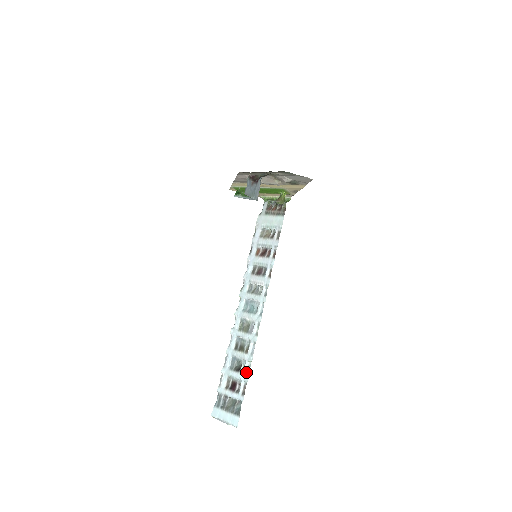
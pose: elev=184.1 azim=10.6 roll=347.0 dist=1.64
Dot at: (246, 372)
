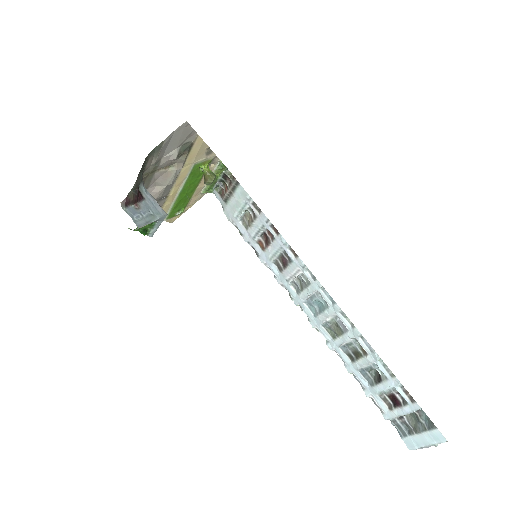
Dot at: (388, 375)
